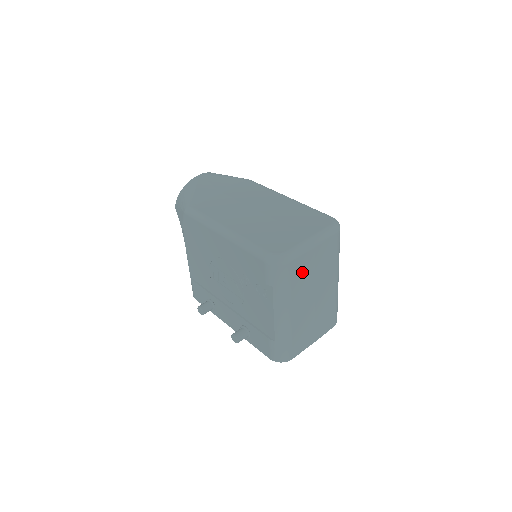
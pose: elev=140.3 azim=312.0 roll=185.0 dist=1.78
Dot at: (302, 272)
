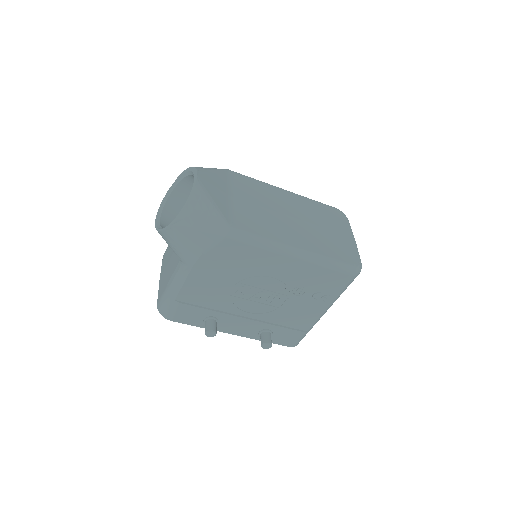
Dot at: occluded
